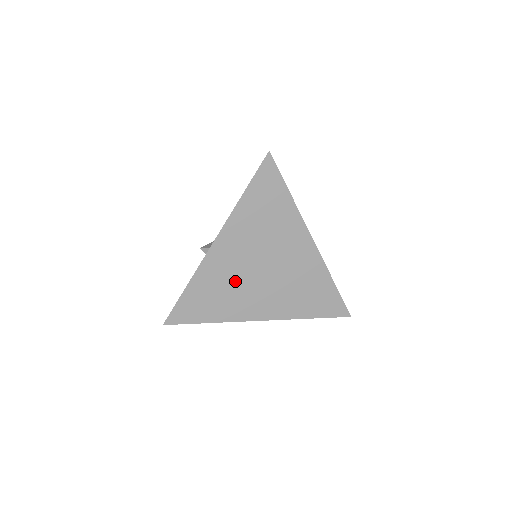
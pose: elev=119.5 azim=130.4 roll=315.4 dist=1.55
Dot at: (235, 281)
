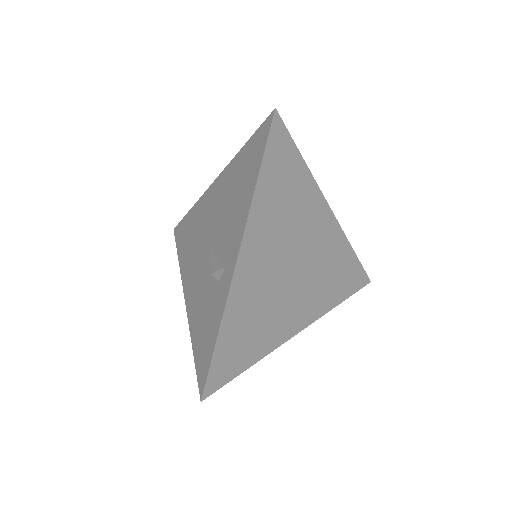
Dot at: (268, 299)
